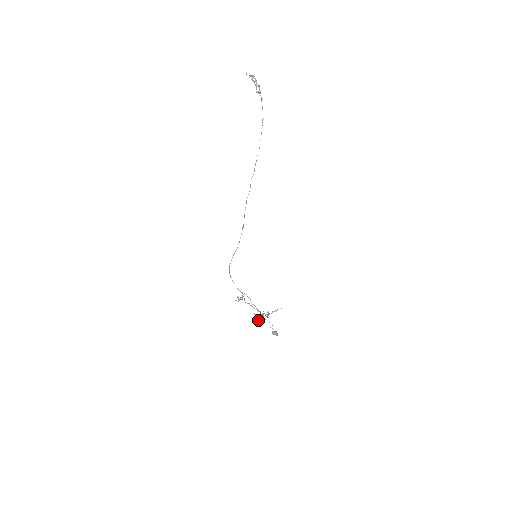
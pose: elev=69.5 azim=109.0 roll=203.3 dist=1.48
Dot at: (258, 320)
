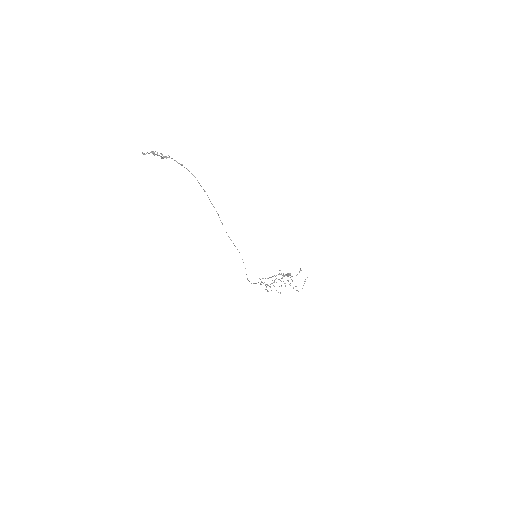
Dot at: (293, 287)
